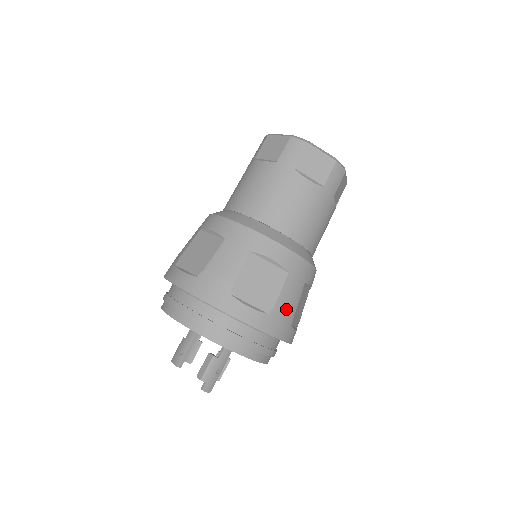
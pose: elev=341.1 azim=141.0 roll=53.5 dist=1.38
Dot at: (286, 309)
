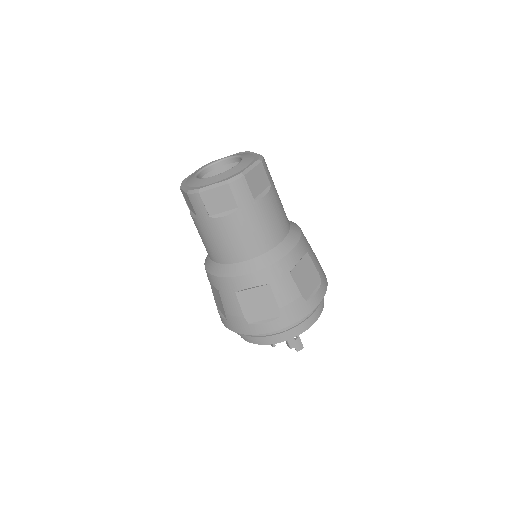
Dot at: (290, 302)
